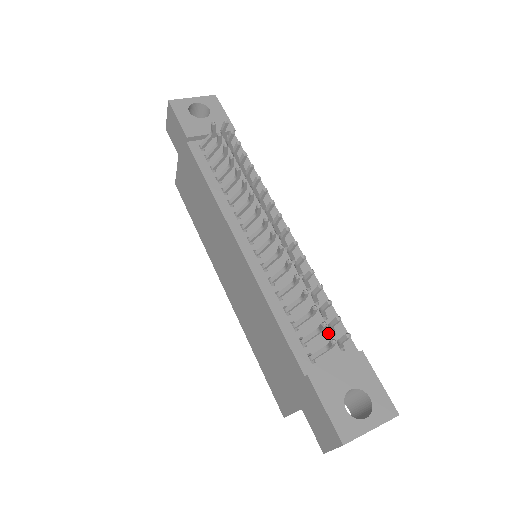
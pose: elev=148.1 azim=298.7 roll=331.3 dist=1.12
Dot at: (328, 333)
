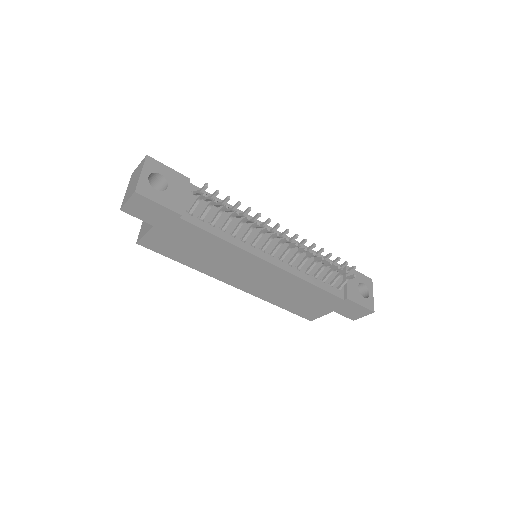
Dot at: occluded
